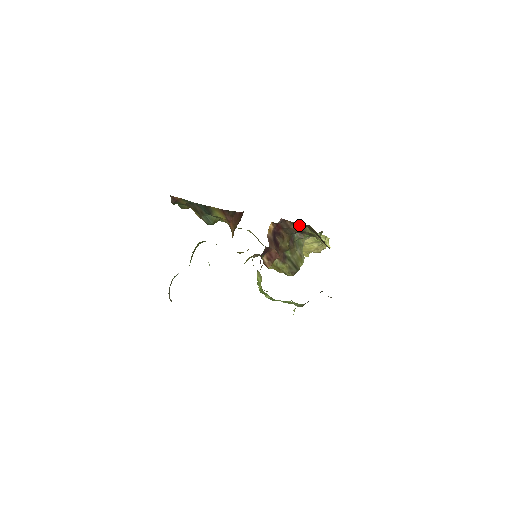
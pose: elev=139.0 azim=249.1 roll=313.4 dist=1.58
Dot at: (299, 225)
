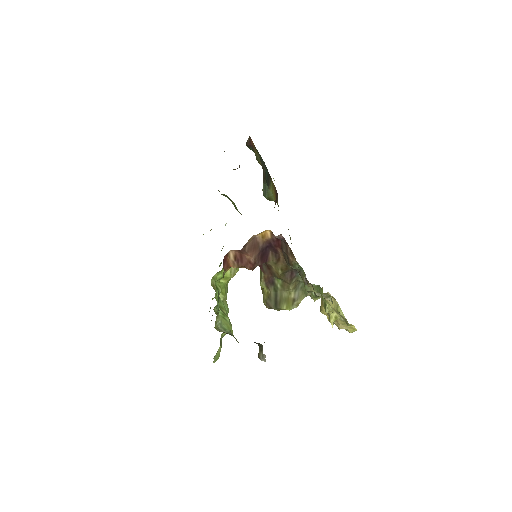
Dot at: (297, 262)
